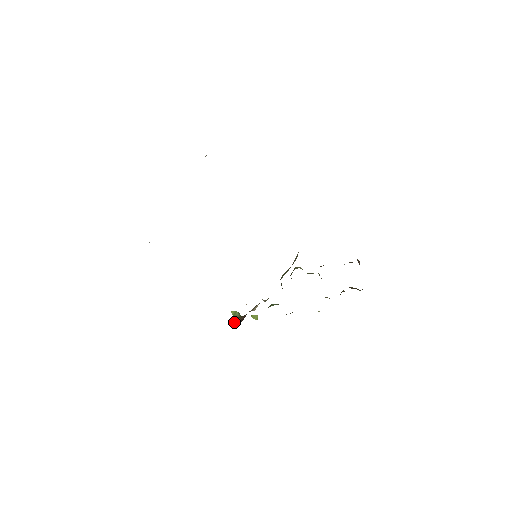
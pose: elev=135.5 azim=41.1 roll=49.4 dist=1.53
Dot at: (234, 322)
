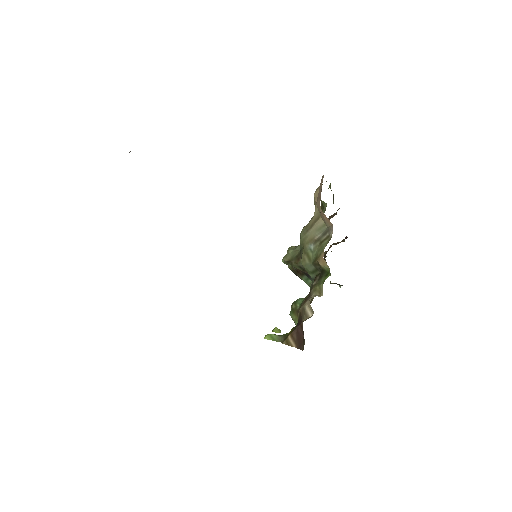
Dot at: (288, 345)
